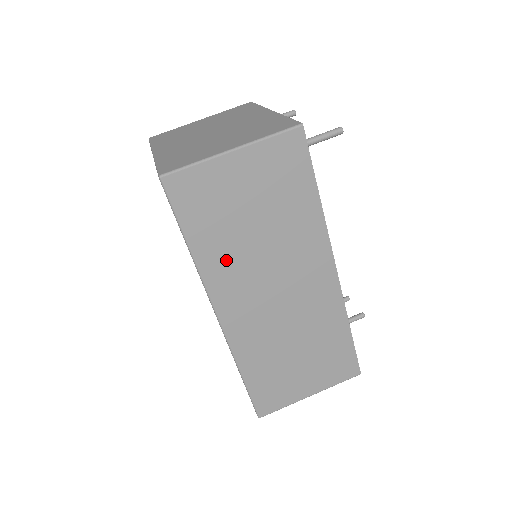
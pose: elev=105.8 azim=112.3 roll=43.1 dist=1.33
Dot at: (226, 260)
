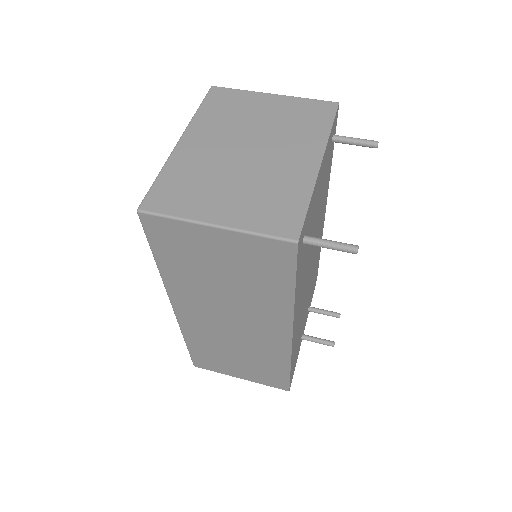
Dot at: (189, 285)
